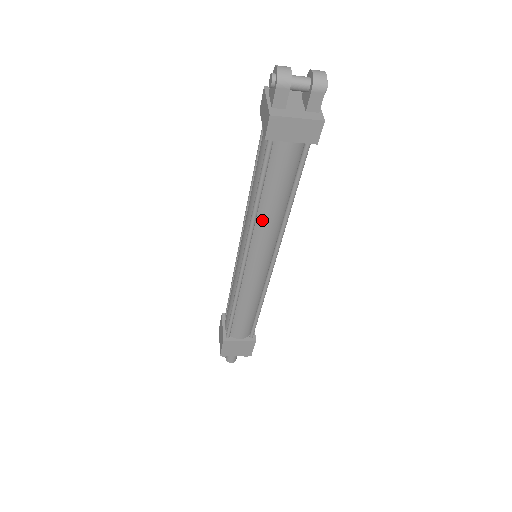
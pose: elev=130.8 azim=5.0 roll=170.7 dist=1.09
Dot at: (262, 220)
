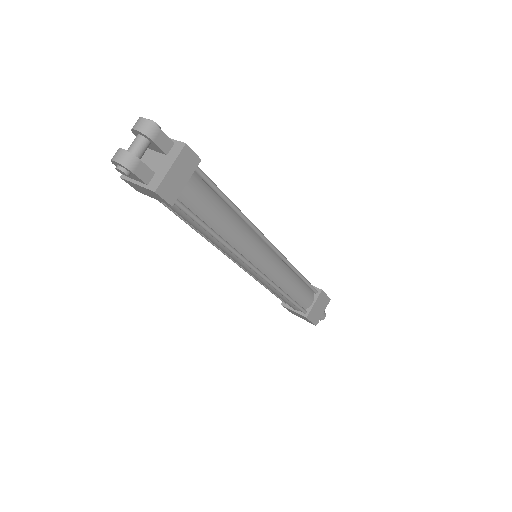
Dot at: (233, 239)
